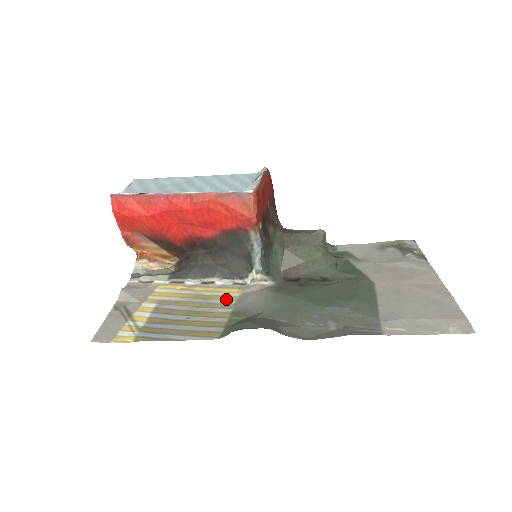
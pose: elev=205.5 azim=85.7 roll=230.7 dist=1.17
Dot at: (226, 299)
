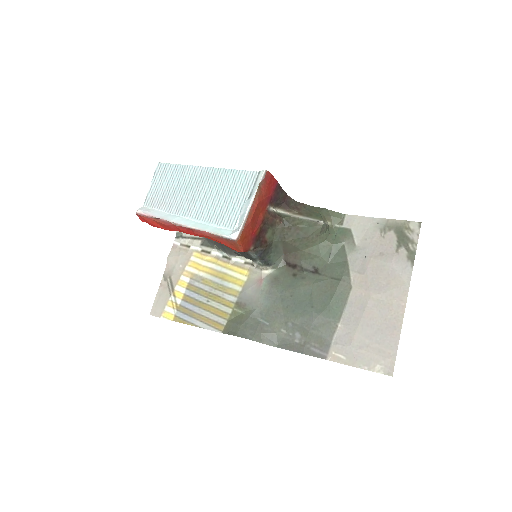
Dot at: (236, 283)
